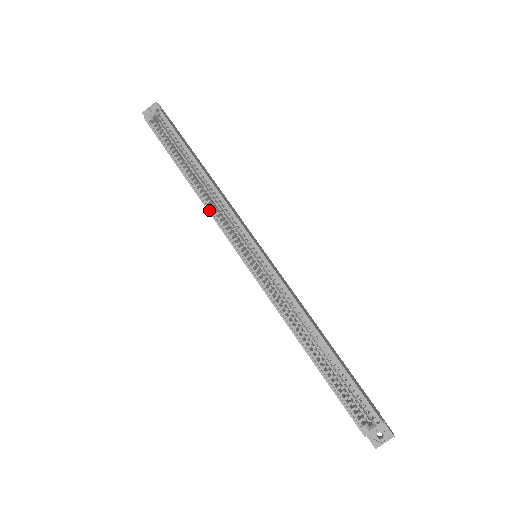
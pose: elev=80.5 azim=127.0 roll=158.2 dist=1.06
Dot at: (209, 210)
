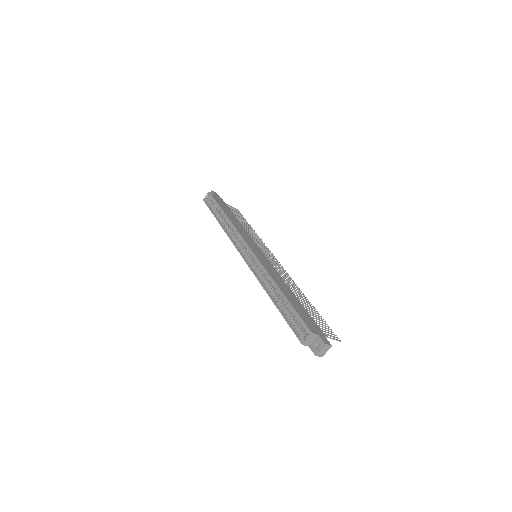
Dot at: (228, 236)
